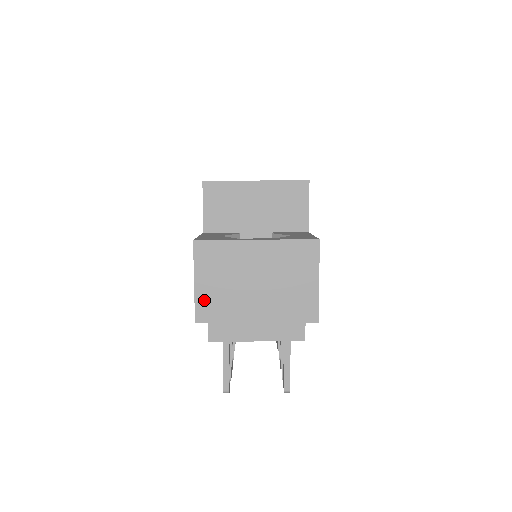
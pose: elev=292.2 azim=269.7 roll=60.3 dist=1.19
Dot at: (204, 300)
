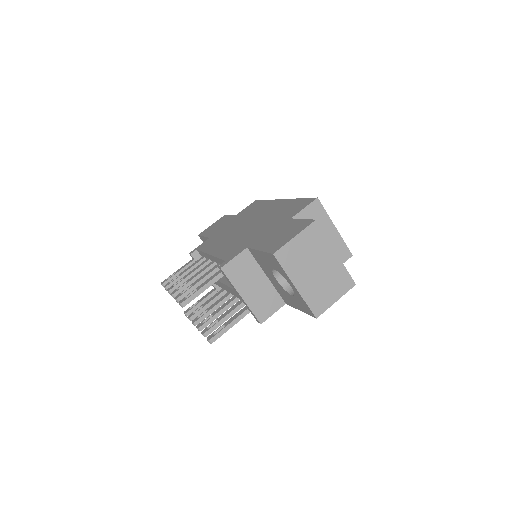
Dot at: (289, 249)
